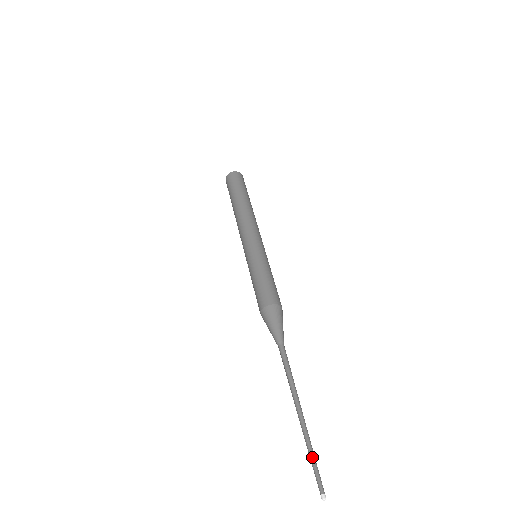
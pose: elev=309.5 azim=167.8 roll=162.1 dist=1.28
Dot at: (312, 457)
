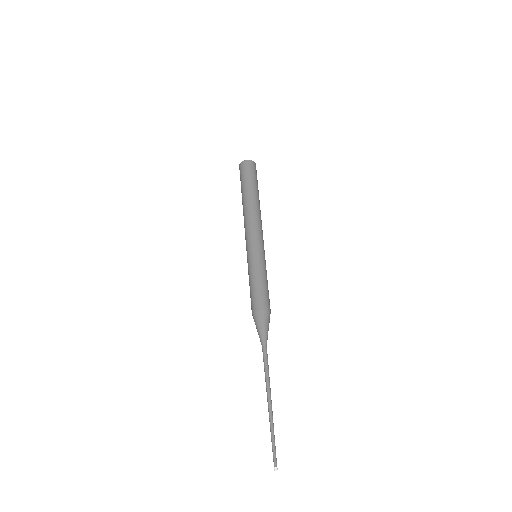
Dot at: (273, 440)
